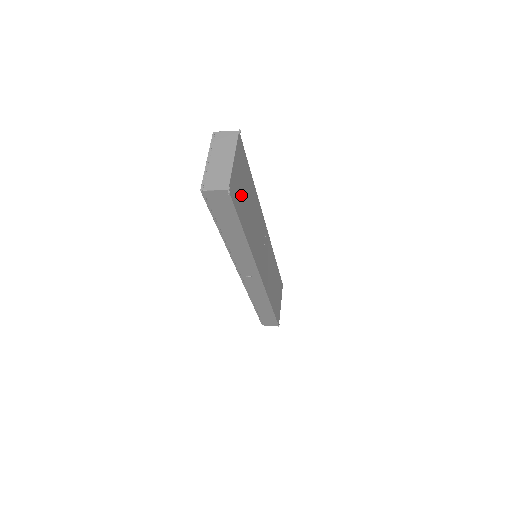
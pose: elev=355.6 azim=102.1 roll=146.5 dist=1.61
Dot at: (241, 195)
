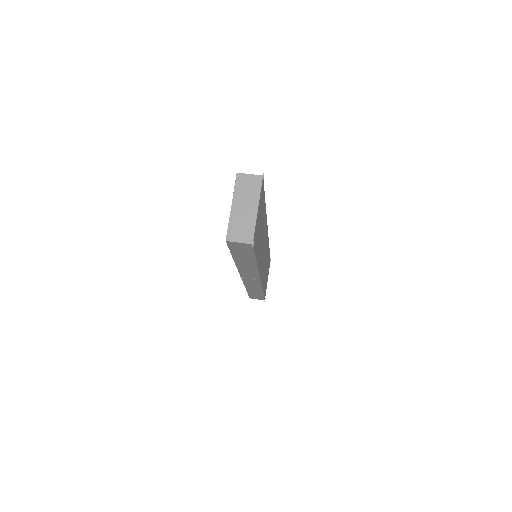
Dot at: (258, 232)
